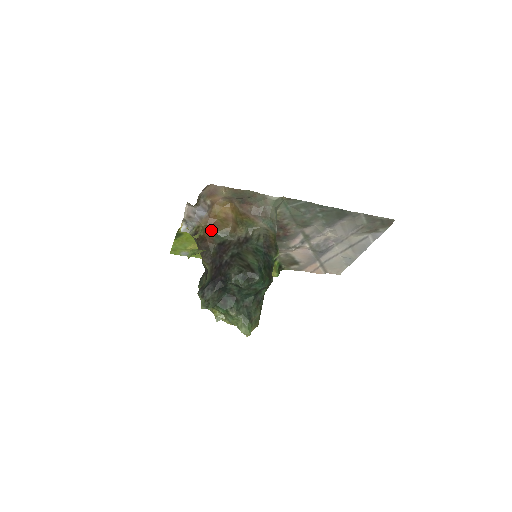
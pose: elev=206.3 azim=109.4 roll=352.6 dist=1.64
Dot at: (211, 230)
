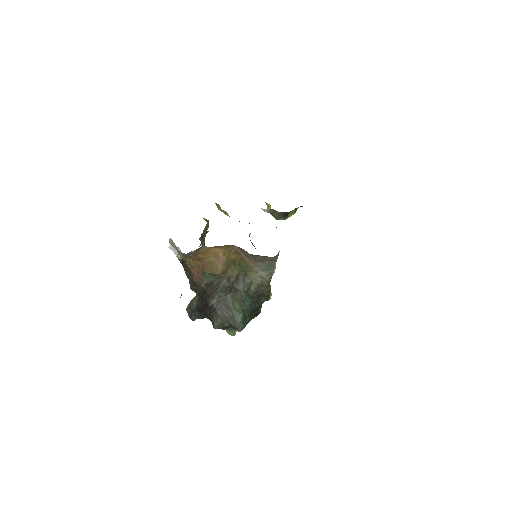
Dot at: (199, 268)
